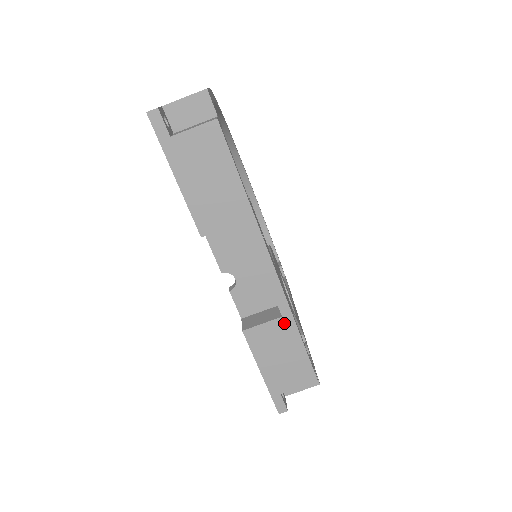
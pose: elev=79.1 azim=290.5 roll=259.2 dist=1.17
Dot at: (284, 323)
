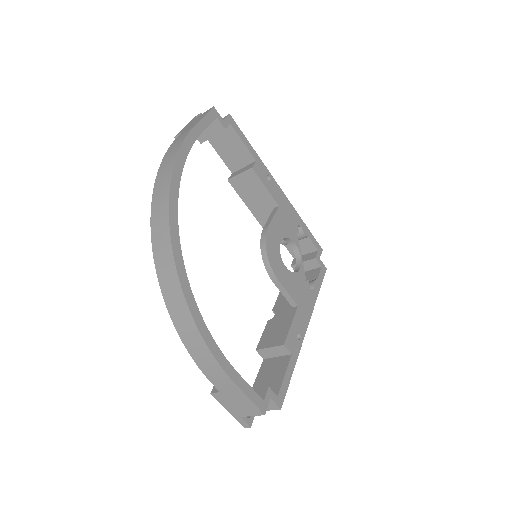
Dot at: occluded
